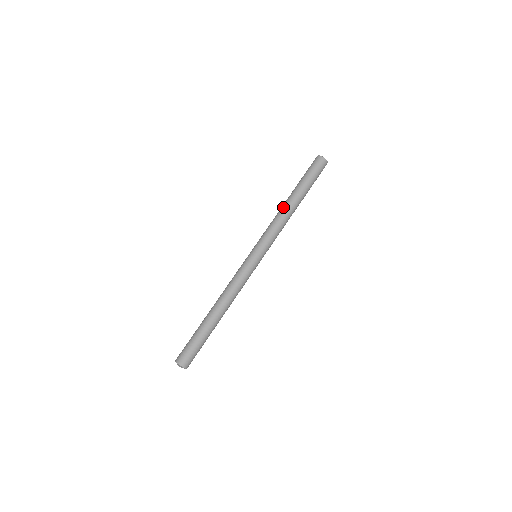
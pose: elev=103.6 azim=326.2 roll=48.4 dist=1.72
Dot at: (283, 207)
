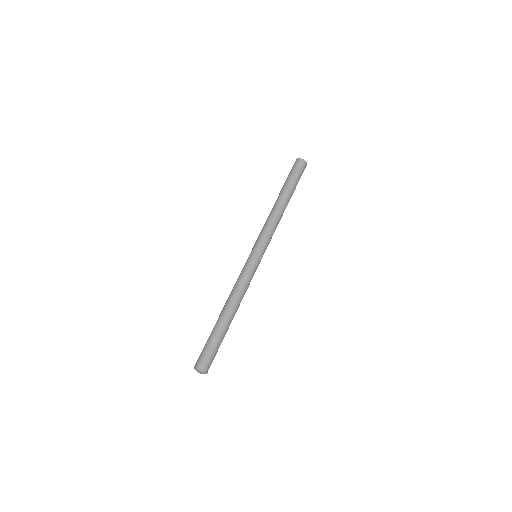
Dot at: occluded
